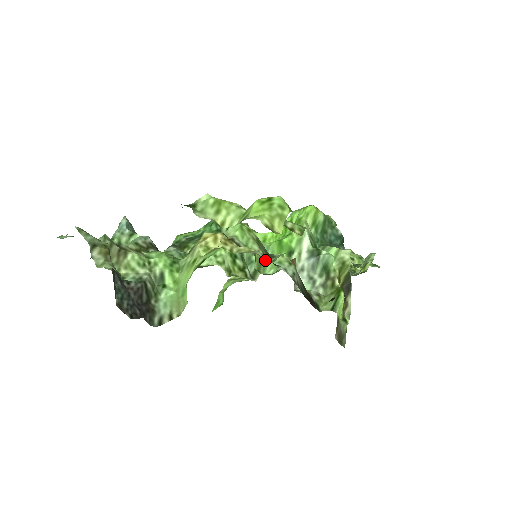
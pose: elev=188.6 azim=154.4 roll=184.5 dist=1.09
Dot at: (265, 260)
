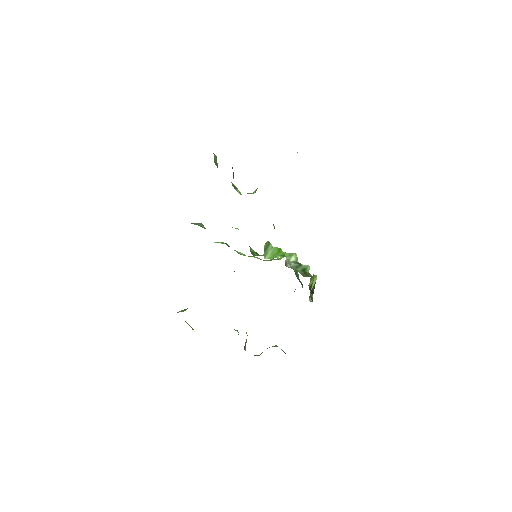
Dot at: occluded
